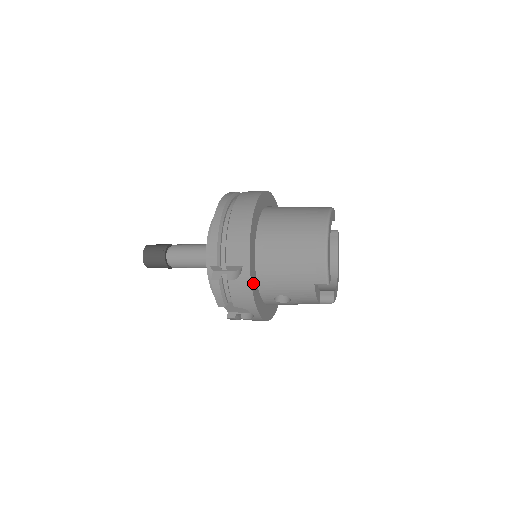
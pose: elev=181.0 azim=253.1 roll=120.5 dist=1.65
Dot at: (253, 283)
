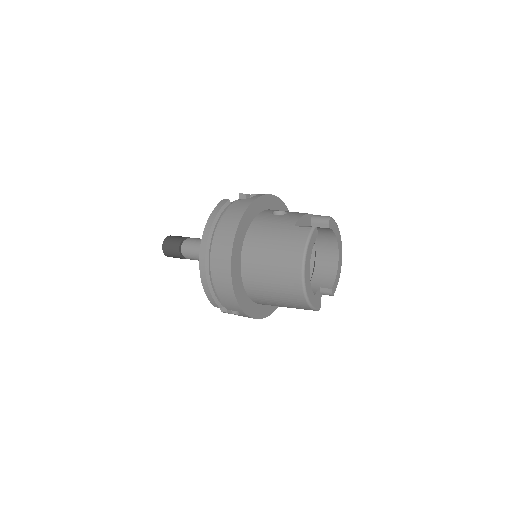
Dot at: (254, 313)
